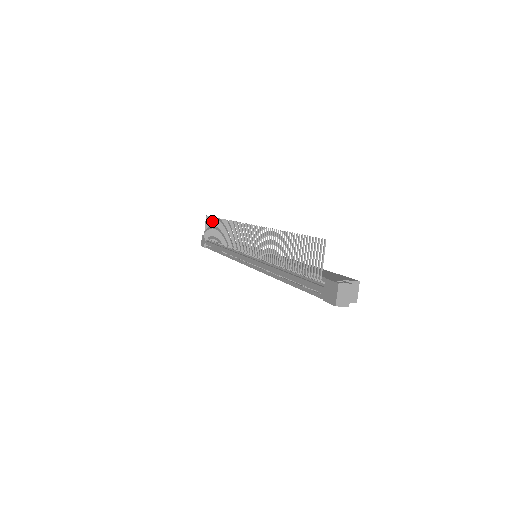
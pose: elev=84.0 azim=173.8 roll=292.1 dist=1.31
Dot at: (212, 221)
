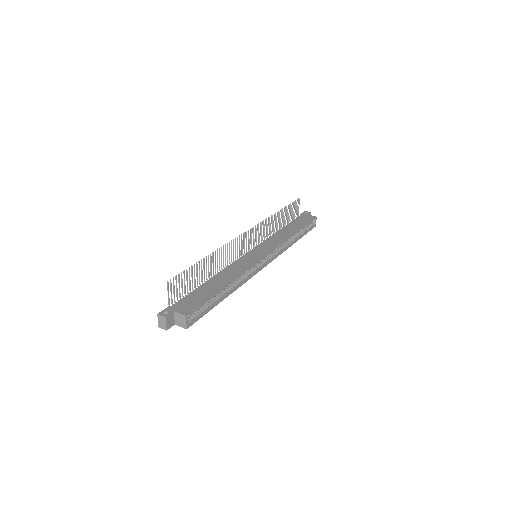
Dot at: (290, 207)
